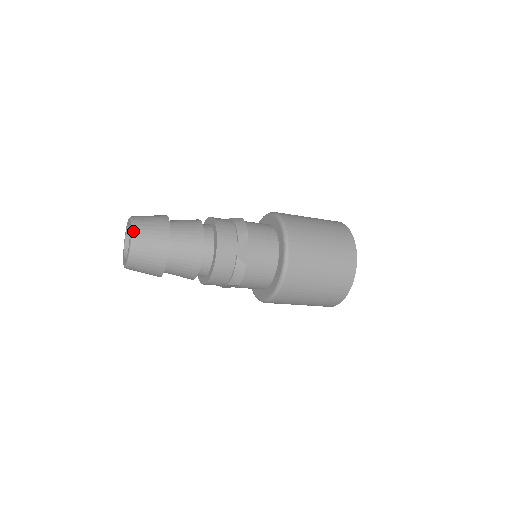
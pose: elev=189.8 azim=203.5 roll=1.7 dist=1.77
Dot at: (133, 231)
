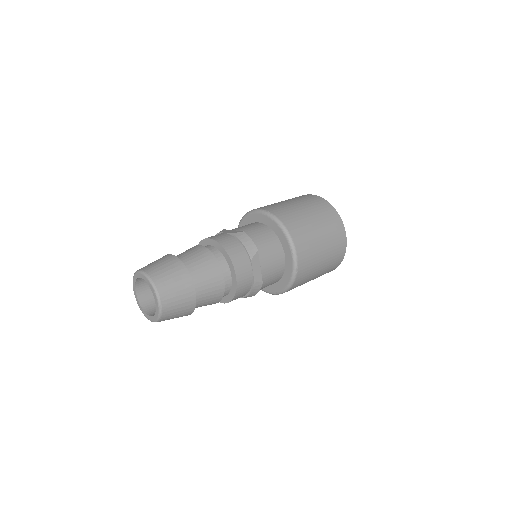
Dot at: (159, 295)
